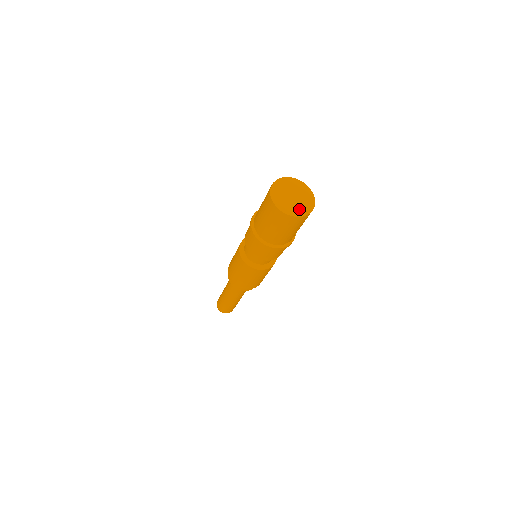
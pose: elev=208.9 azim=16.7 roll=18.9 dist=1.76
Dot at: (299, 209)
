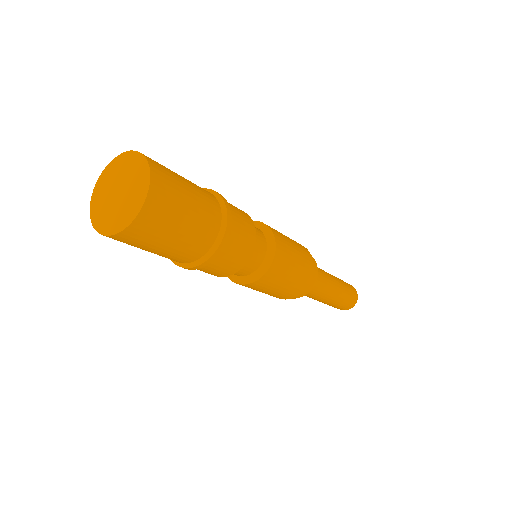
Dot at: (119, 218)
